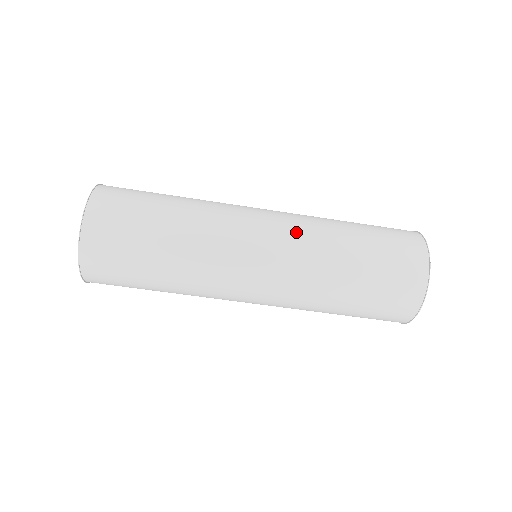
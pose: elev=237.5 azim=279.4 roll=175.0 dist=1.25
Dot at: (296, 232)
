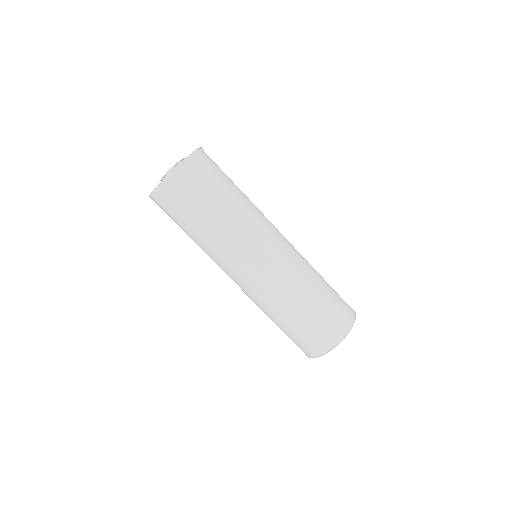
Dot at: (286, 266)
